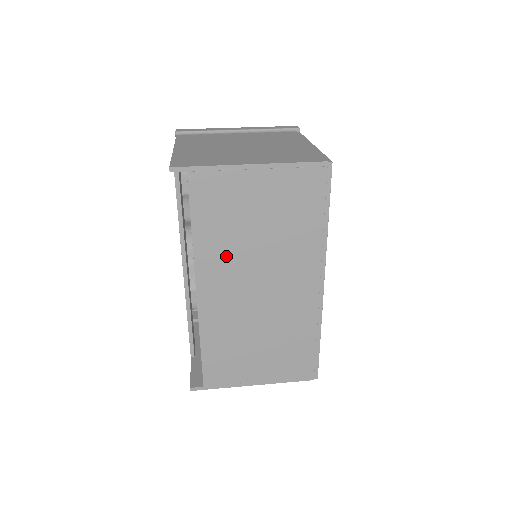
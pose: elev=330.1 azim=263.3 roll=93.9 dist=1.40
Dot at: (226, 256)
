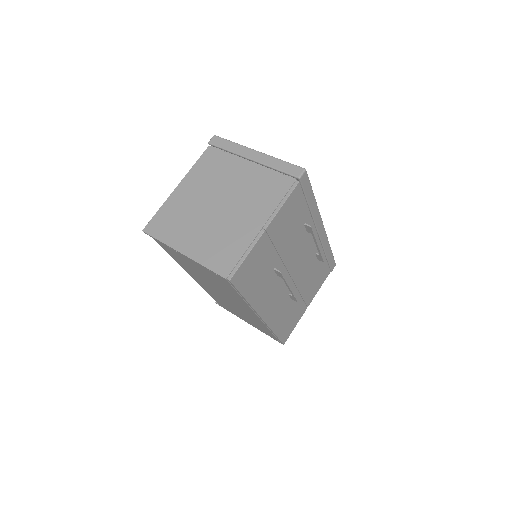
Dot at: (197, 275)
